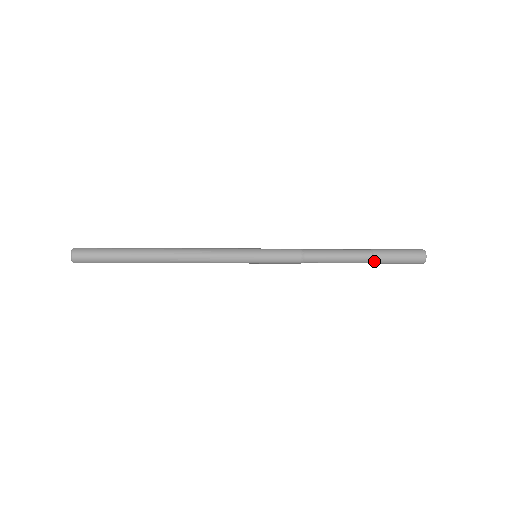
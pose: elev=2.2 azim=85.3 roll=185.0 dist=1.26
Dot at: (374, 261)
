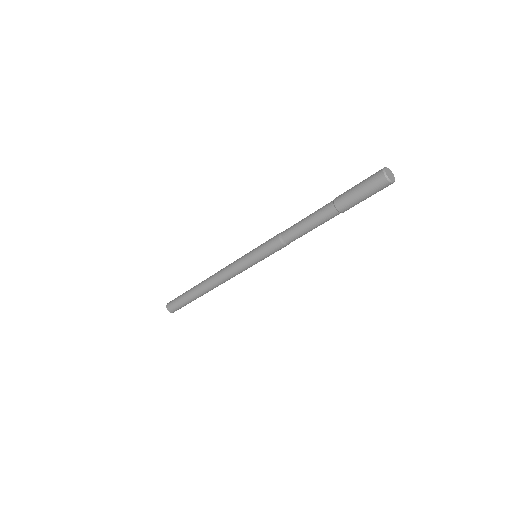
Dot at: (340, 211)
